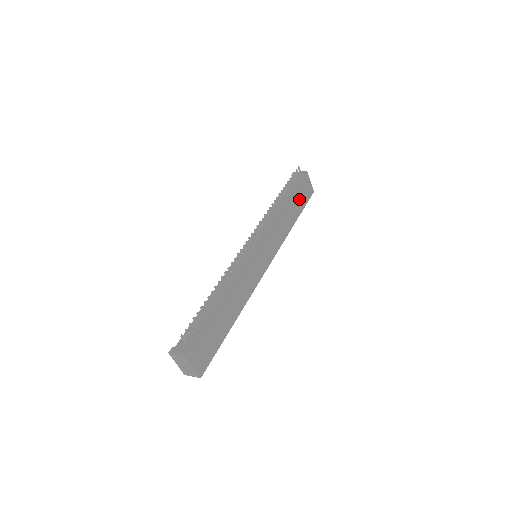
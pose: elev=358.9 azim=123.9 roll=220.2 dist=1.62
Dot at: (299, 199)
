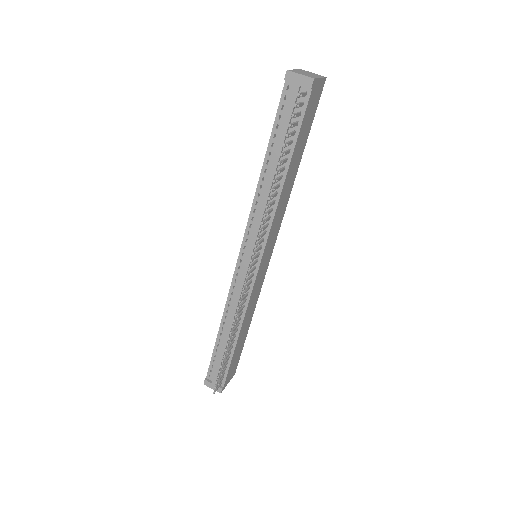
Dot at: (303, 134)
